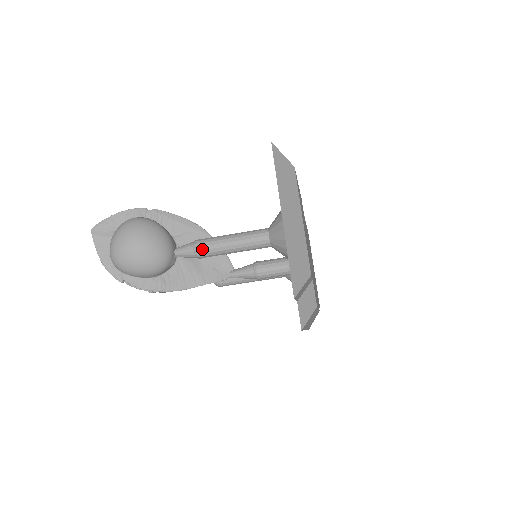
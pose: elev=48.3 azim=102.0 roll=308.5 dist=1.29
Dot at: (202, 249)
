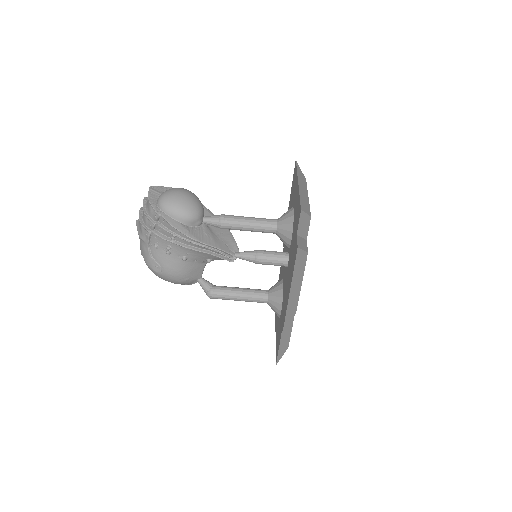
Dot at: (226, 217)
